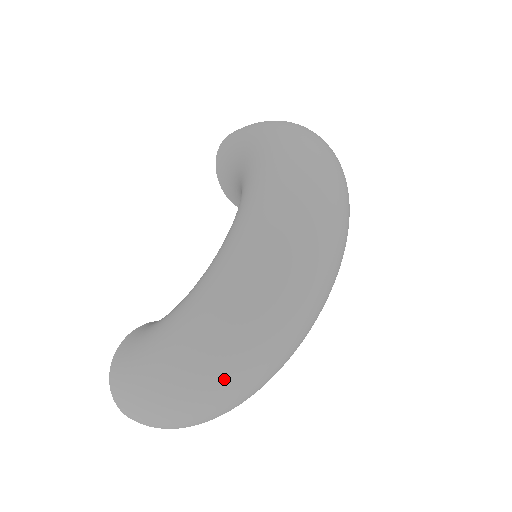
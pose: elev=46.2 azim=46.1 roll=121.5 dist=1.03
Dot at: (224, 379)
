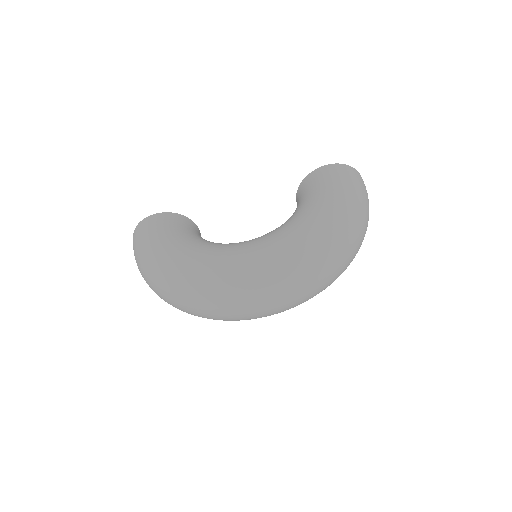
Dot at: (171, 299)
